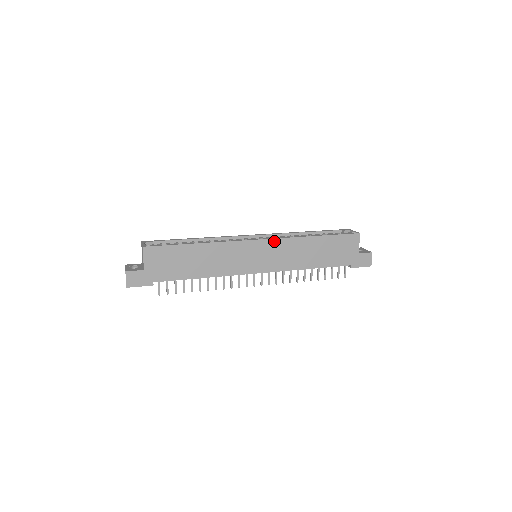
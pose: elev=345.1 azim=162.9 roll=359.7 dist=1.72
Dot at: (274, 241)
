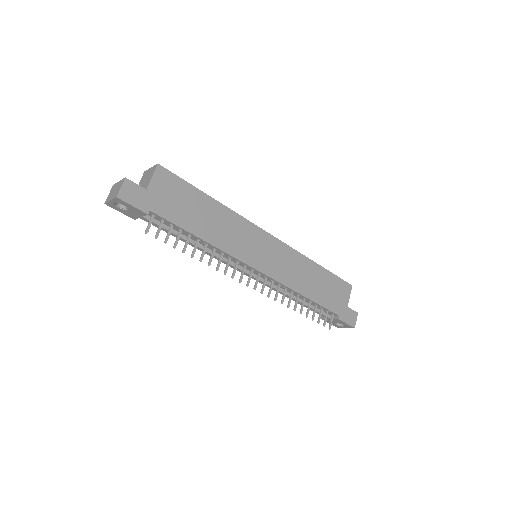
Dot at: (282, 245)
